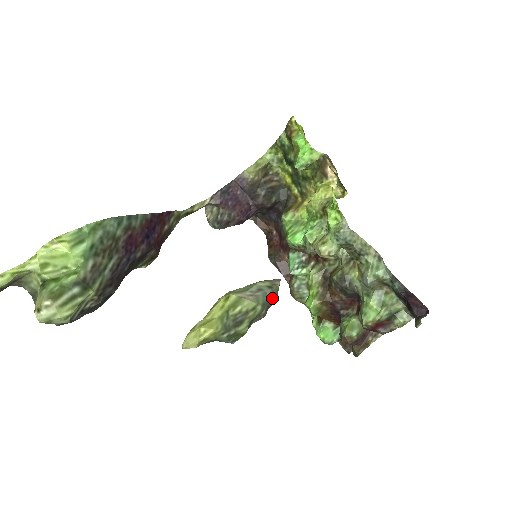
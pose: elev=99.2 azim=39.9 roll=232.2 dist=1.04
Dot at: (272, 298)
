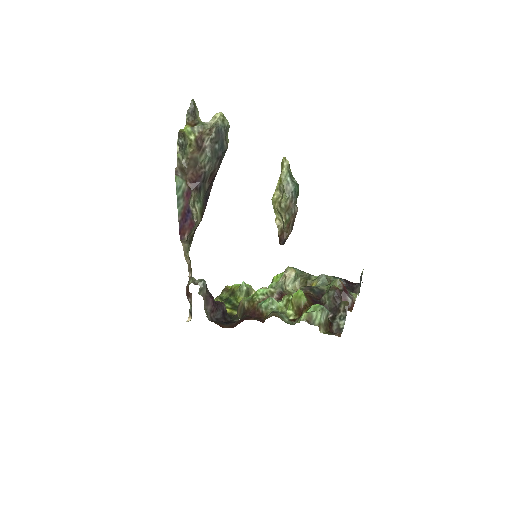
Dot at: occluded
